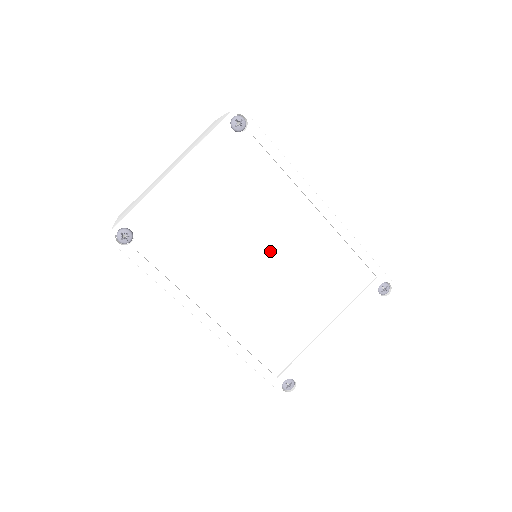
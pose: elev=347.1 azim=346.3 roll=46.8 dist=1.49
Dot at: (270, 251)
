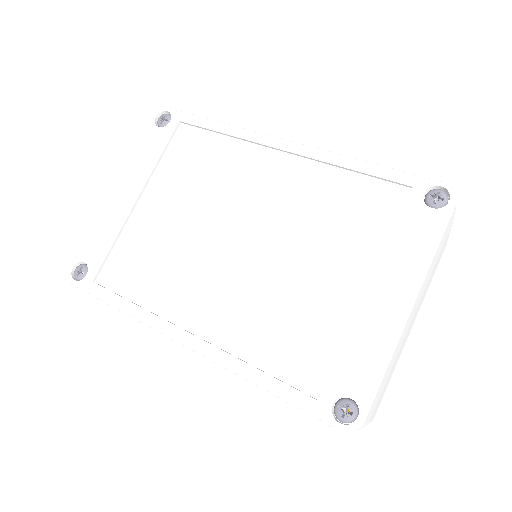
Dot at: (238, 221)
